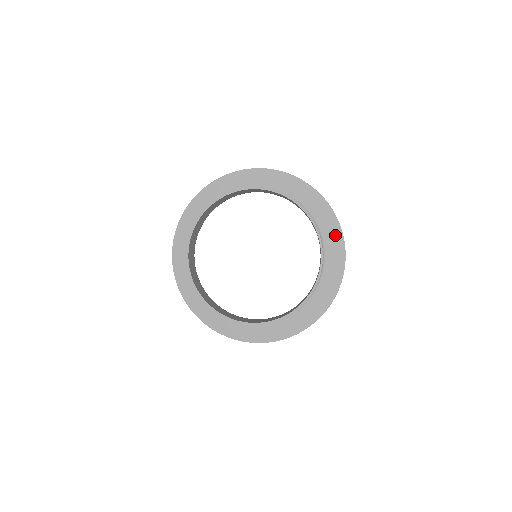
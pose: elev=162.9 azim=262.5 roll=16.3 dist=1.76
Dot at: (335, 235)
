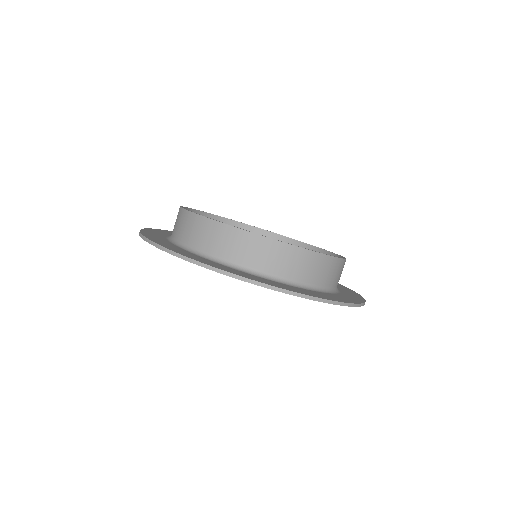
Dot at: occluded
